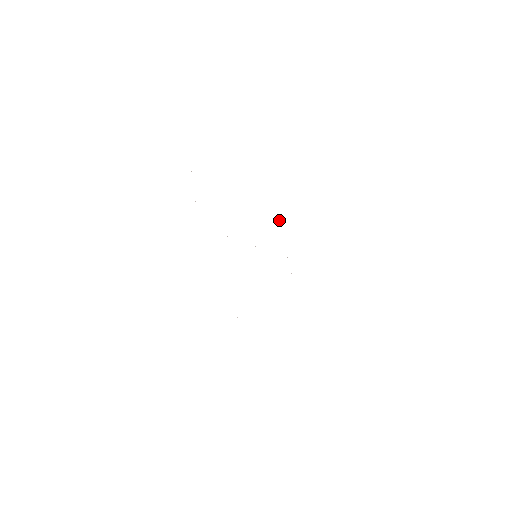
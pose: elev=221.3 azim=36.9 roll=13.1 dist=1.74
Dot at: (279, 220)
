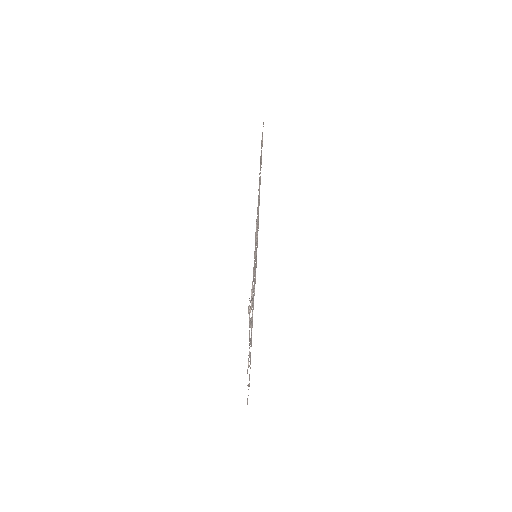
Dot at: occluded
